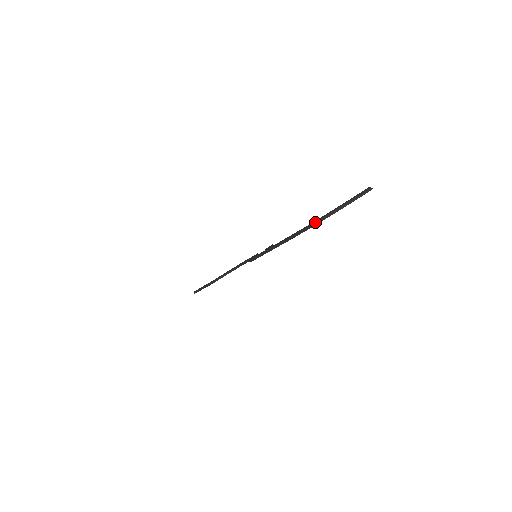
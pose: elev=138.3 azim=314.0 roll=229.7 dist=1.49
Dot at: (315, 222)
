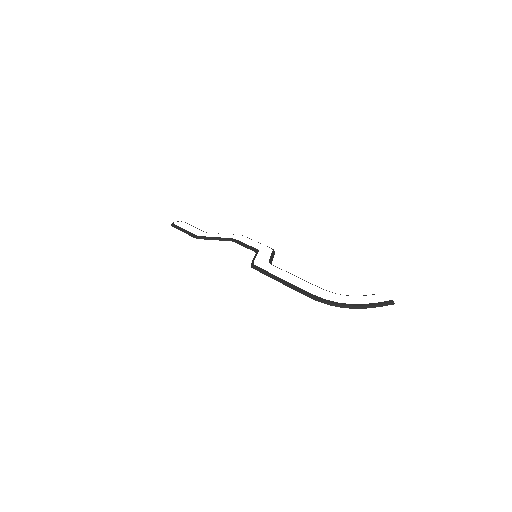
Dot at: (336, 304)
